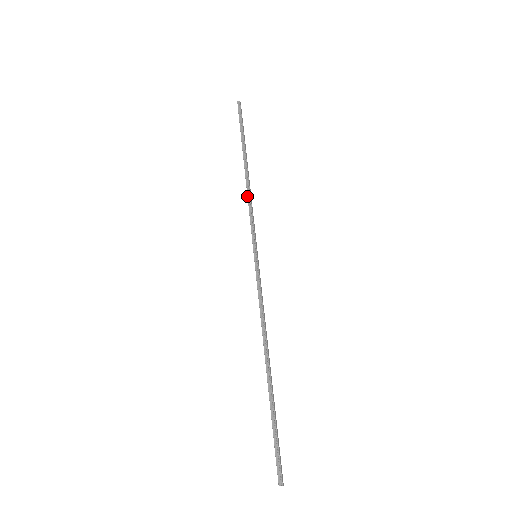
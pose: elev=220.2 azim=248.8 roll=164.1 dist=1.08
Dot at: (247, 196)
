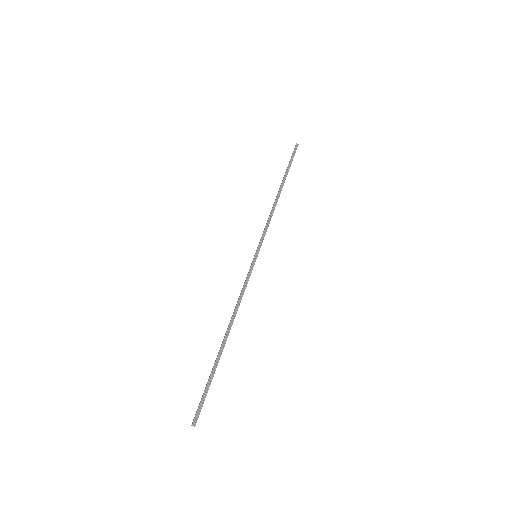
Dot at: (271, 211)
